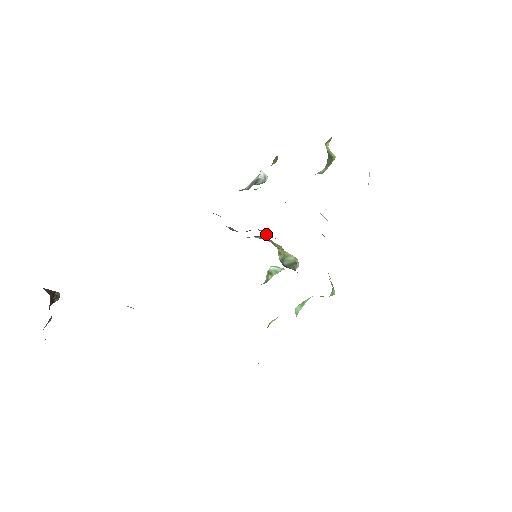
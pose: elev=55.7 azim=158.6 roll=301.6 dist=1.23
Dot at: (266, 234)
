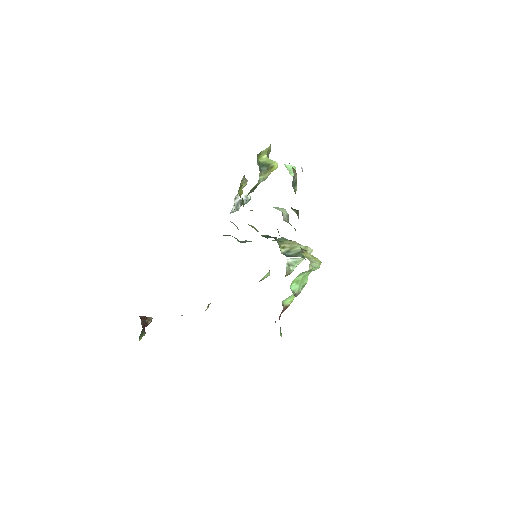
Dot at: (269, 237)
